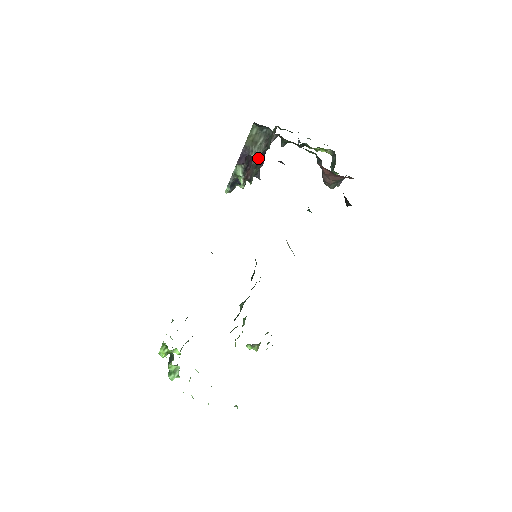
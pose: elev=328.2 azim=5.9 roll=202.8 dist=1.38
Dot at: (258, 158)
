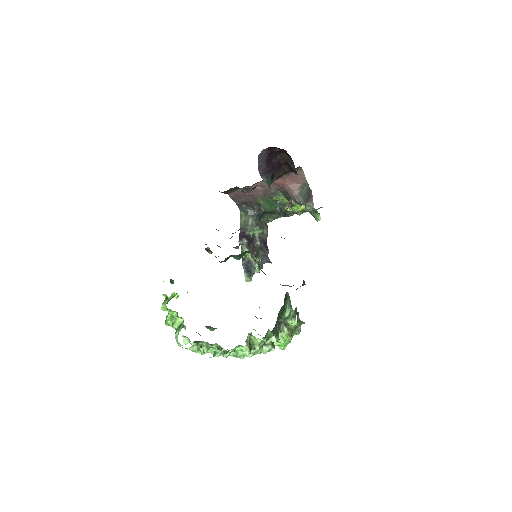
Dot at: (258, 241)
